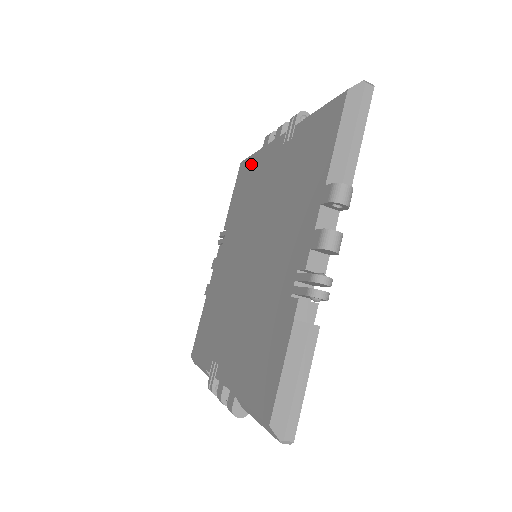
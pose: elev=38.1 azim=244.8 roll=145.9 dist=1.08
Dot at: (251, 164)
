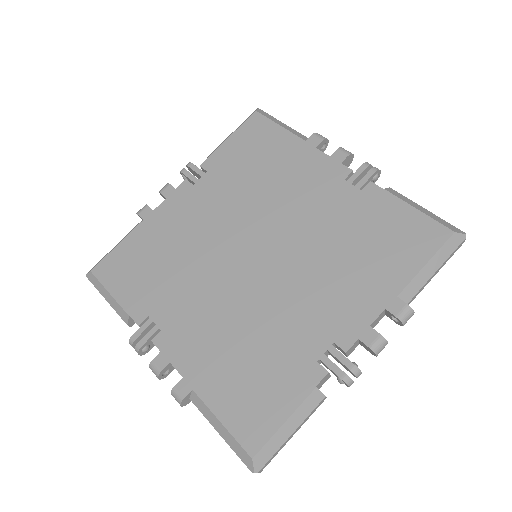
Dot at: (279, 138)
